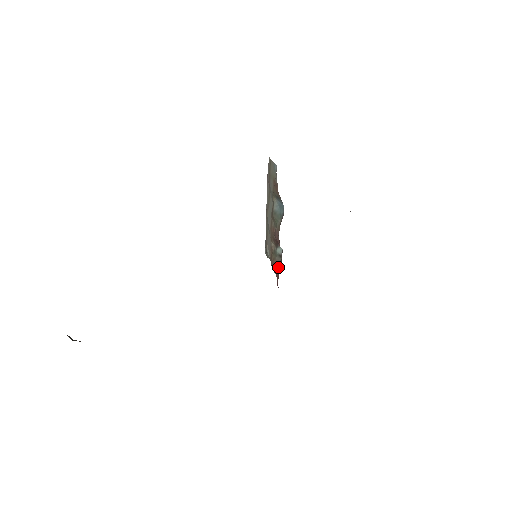
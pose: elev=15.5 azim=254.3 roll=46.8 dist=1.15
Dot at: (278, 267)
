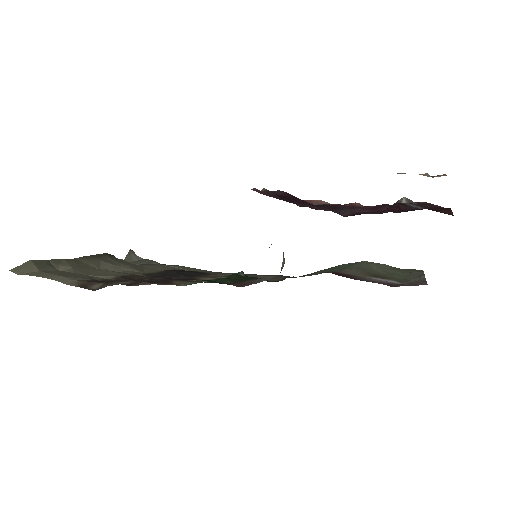
Dot at: (281, 269)
